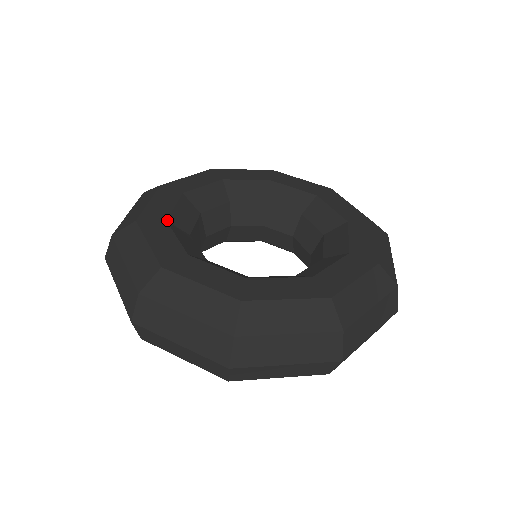
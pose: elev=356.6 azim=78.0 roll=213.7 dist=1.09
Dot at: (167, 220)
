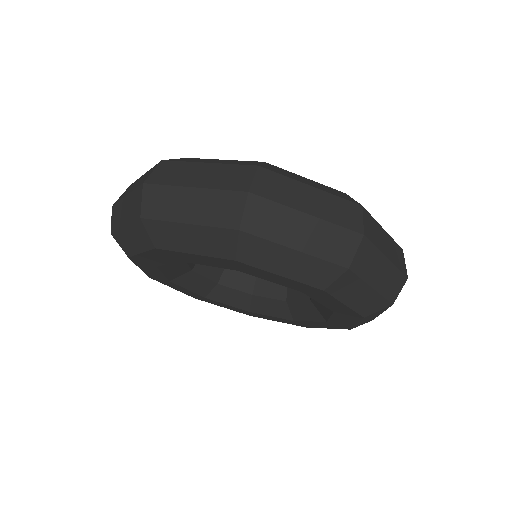
Dot at: occluded
